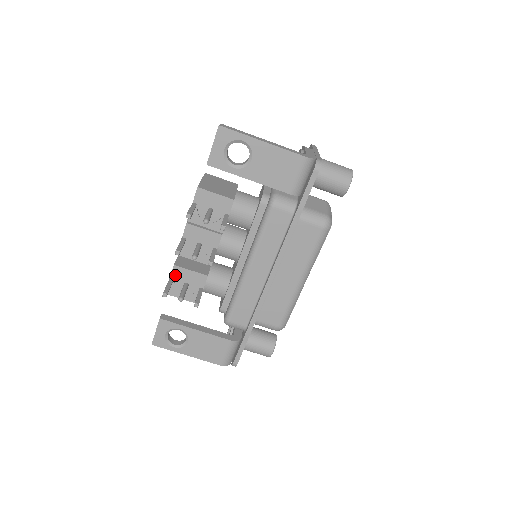
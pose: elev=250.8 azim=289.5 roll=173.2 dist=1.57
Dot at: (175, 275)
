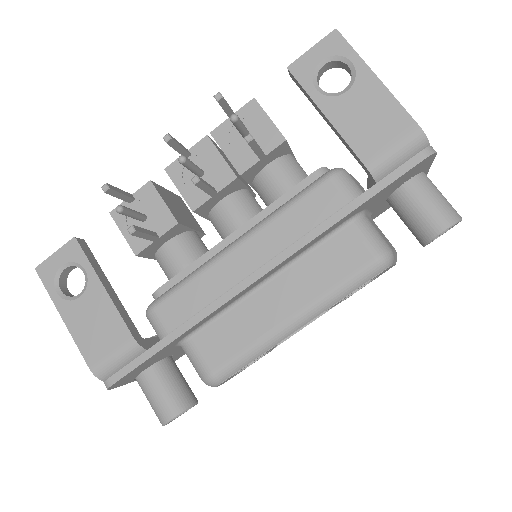
Dot at: (141, 195)
